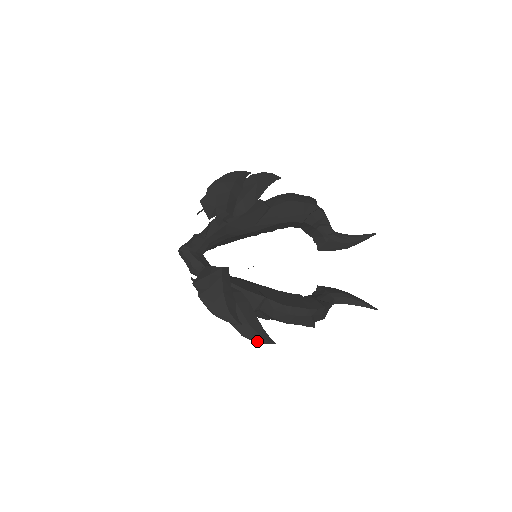
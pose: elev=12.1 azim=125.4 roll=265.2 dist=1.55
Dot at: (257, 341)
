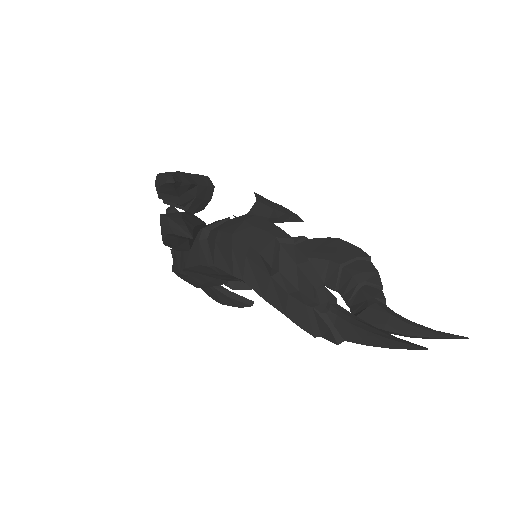
Dot at: (172, 218)
